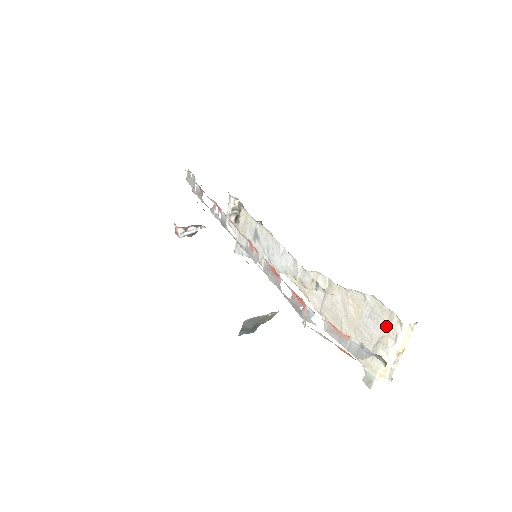
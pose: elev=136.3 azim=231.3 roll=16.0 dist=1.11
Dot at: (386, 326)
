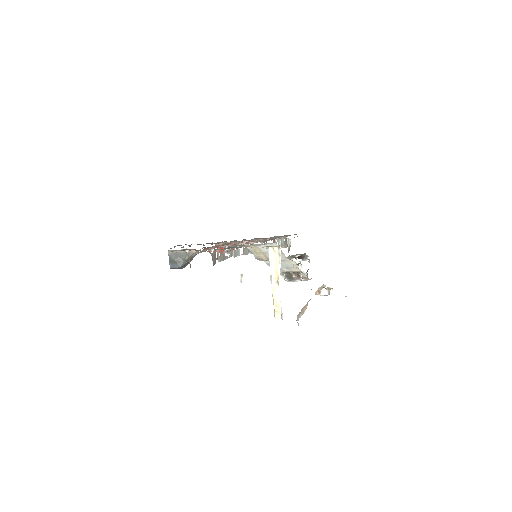
Dot at: occluded
